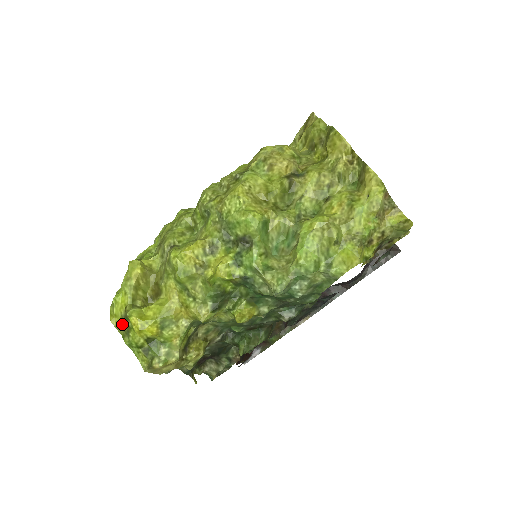
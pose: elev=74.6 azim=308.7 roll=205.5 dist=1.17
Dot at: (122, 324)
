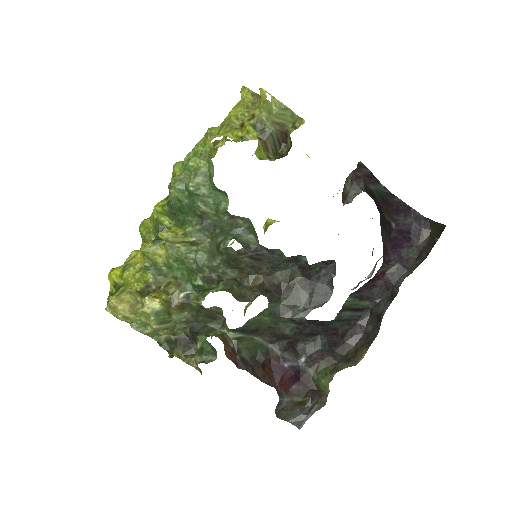
Dot at: occluded
